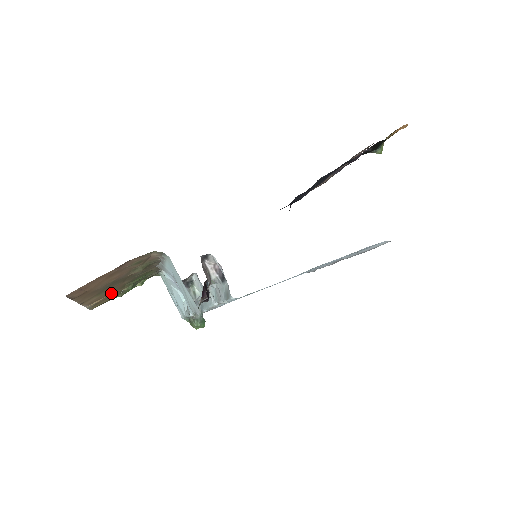
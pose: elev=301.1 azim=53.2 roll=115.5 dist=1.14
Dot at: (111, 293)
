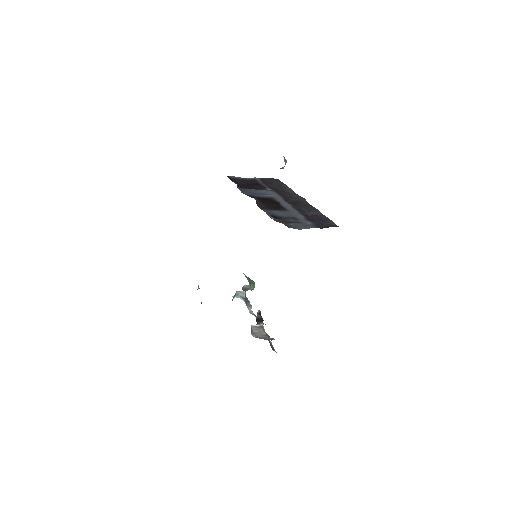
Dot at: occluded
